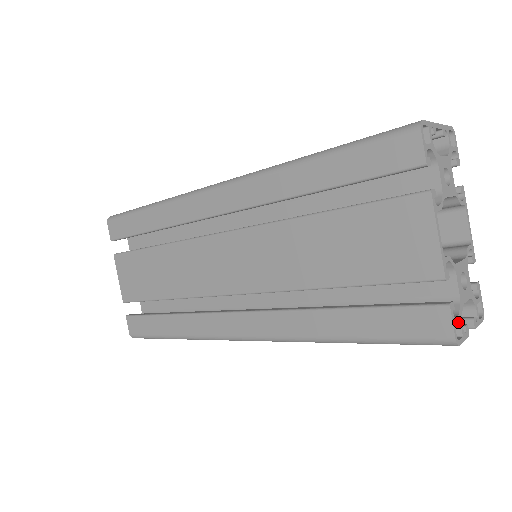
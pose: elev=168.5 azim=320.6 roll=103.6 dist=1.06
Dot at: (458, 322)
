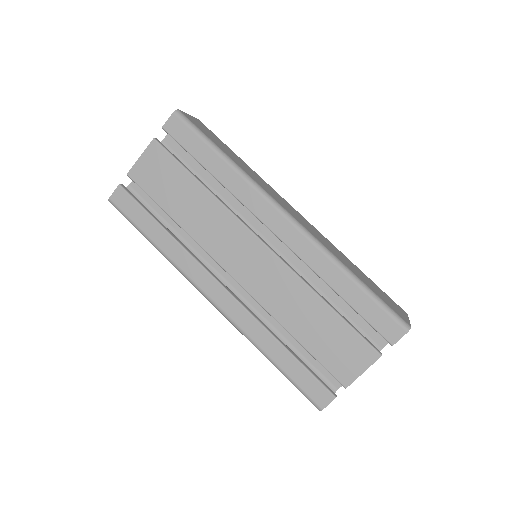
Dot at: occluded
